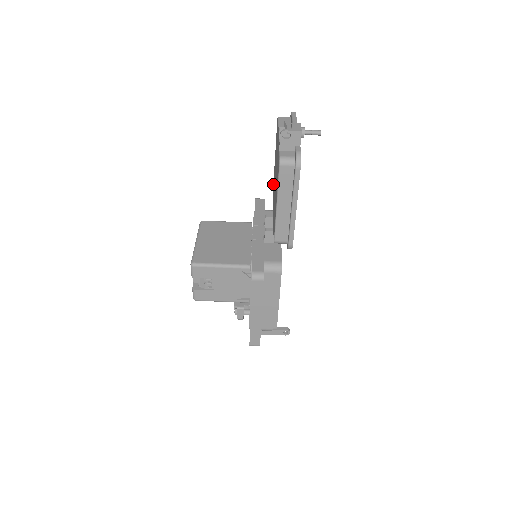
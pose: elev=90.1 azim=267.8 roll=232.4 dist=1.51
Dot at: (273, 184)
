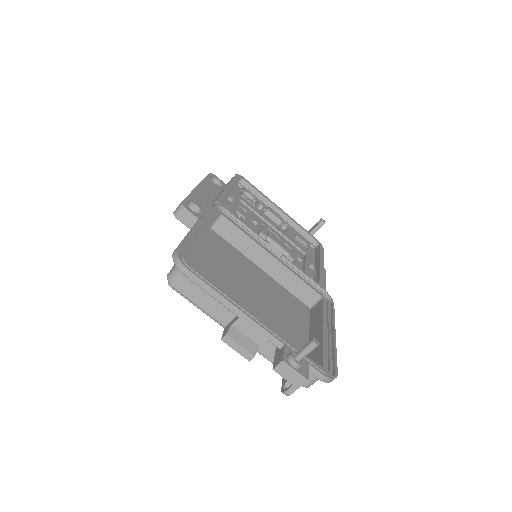
Dot at: occluded
